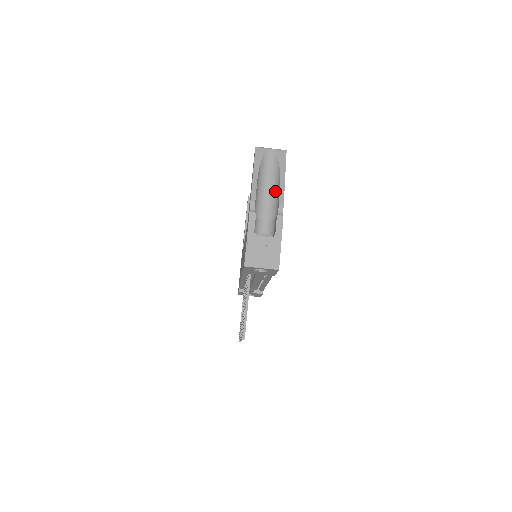
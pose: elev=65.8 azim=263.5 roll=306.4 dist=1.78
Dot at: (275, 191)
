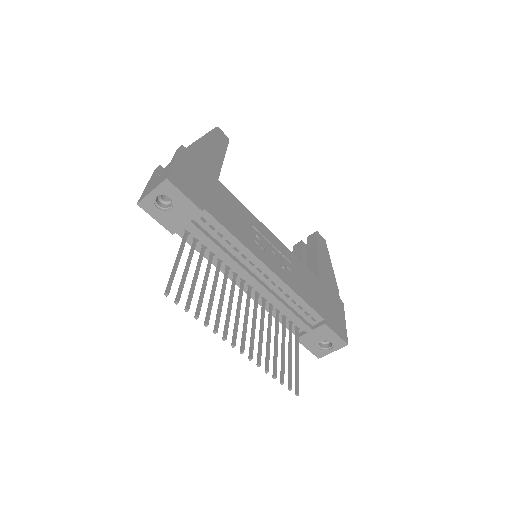
Dot at: occluded
